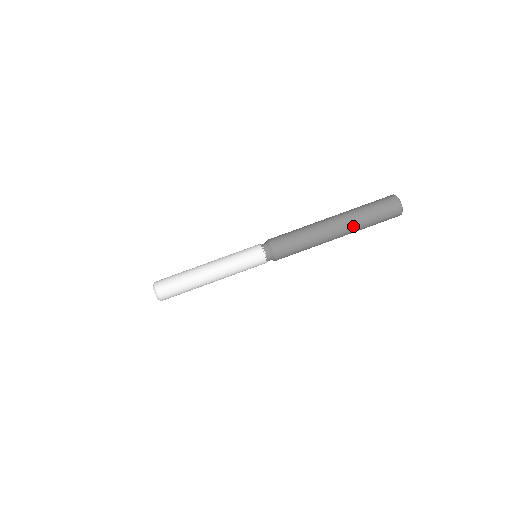
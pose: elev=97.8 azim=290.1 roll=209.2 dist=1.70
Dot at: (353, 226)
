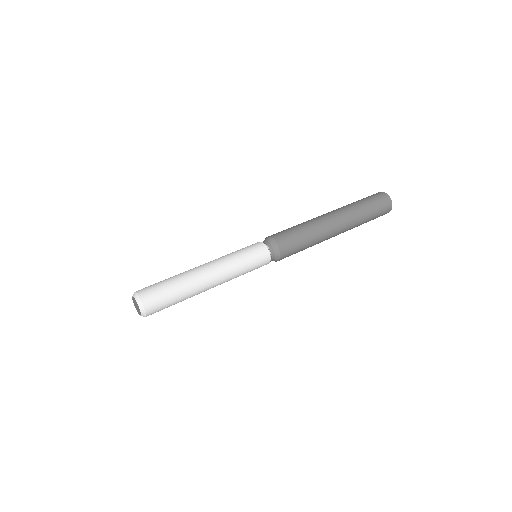
Dot at: (352, 217)
